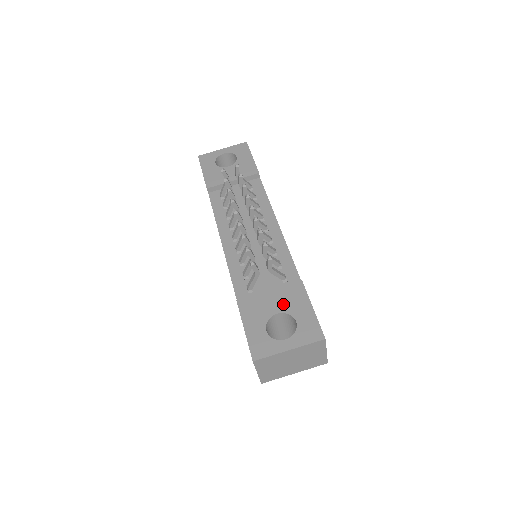
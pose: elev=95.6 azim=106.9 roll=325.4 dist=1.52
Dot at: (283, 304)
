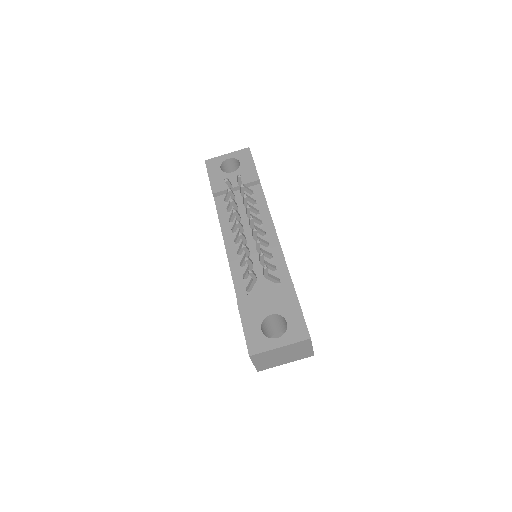
Dot at: (276, 306)
